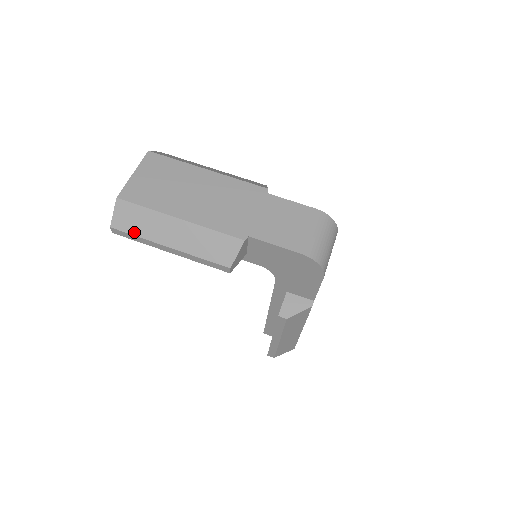
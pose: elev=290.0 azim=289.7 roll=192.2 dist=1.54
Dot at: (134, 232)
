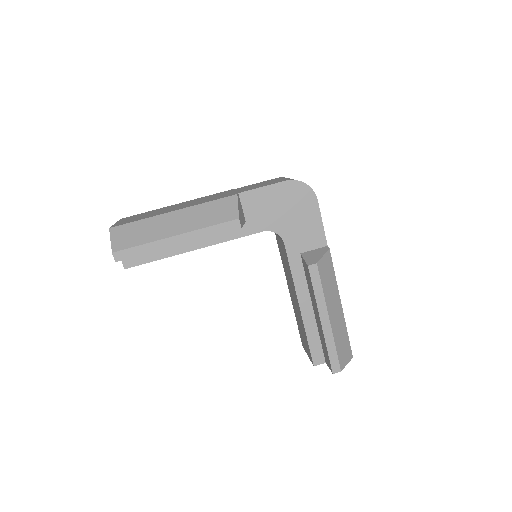
Dot at: (137, 243)
